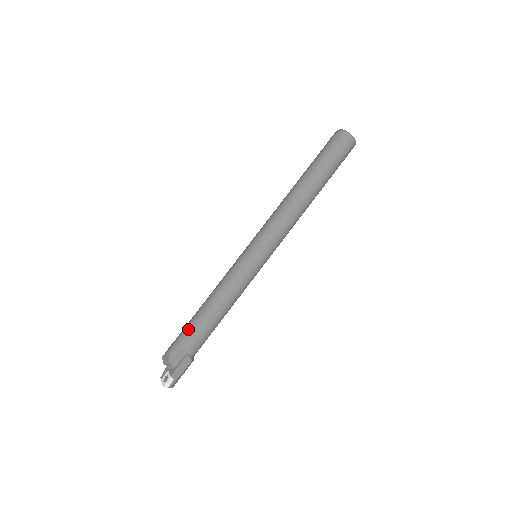
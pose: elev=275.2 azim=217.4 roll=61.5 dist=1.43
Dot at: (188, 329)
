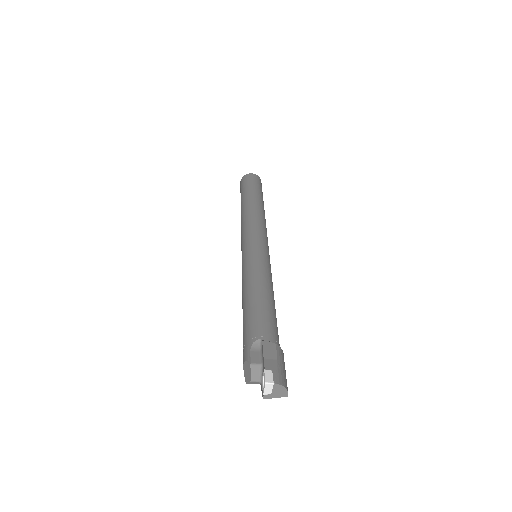
Dot at: (244, 329)
